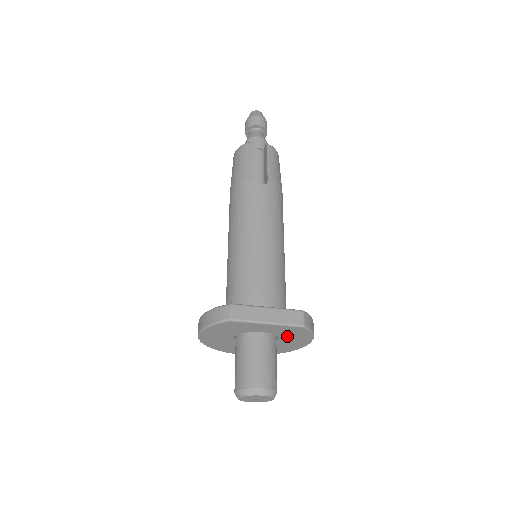
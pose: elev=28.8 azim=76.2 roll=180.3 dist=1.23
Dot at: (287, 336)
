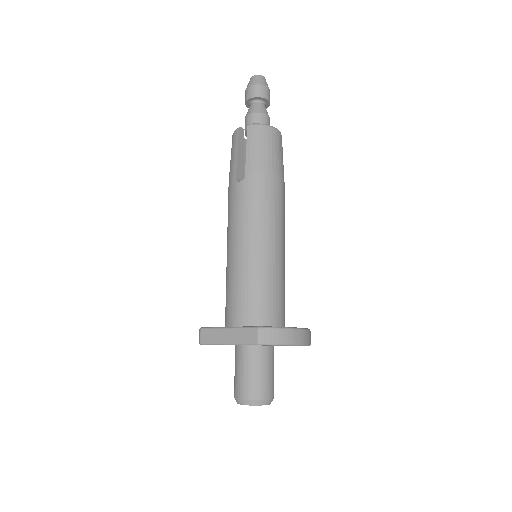
Dot at: occluded
